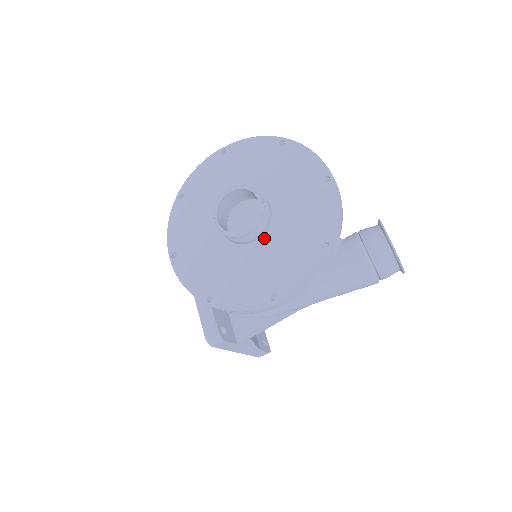
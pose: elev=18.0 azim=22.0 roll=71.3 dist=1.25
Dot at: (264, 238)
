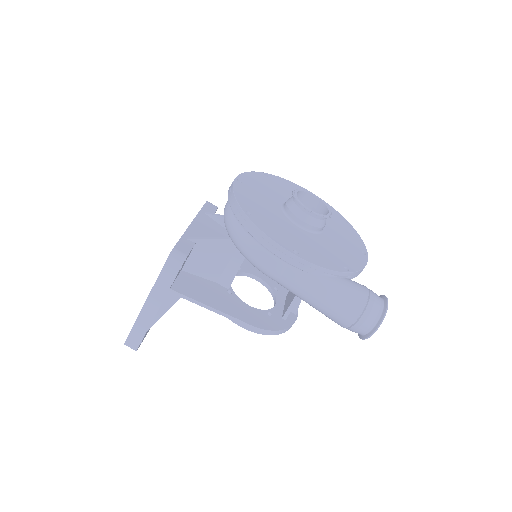
Dot at: (308, 232)
